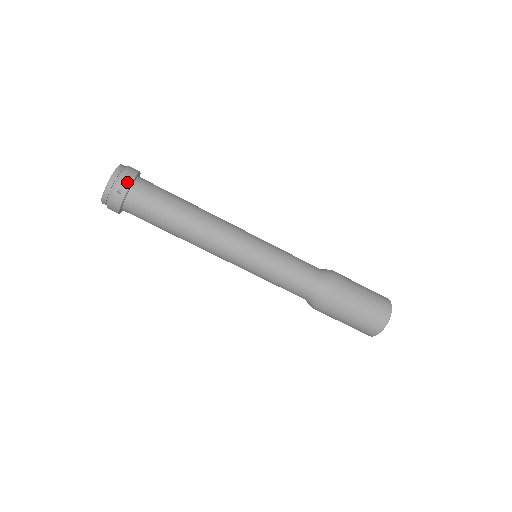
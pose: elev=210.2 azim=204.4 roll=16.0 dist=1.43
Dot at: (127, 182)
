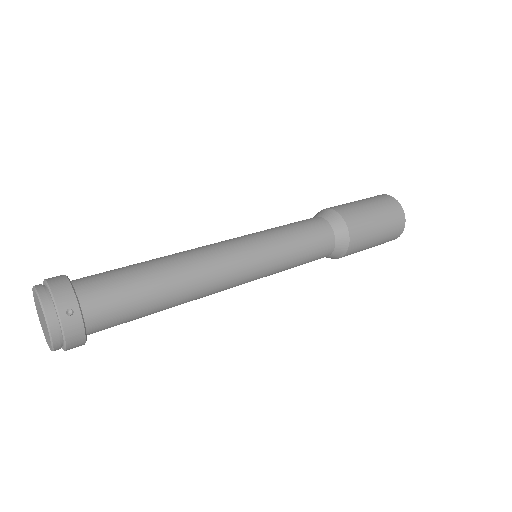
Dot at: (67, 294)
